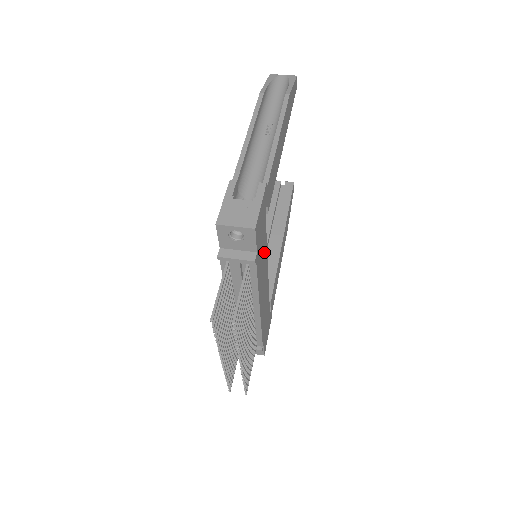
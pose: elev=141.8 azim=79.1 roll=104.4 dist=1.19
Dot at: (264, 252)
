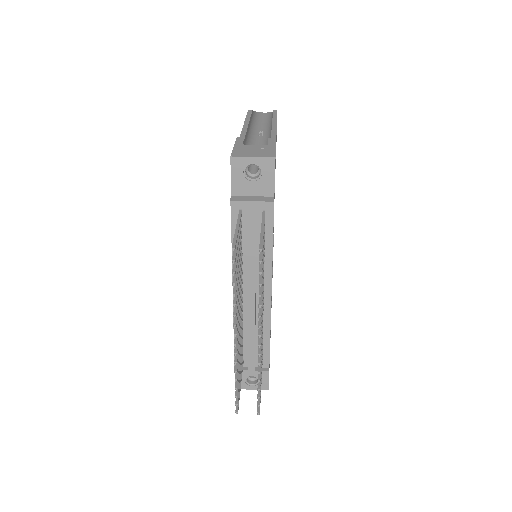
Dot at: occluded
